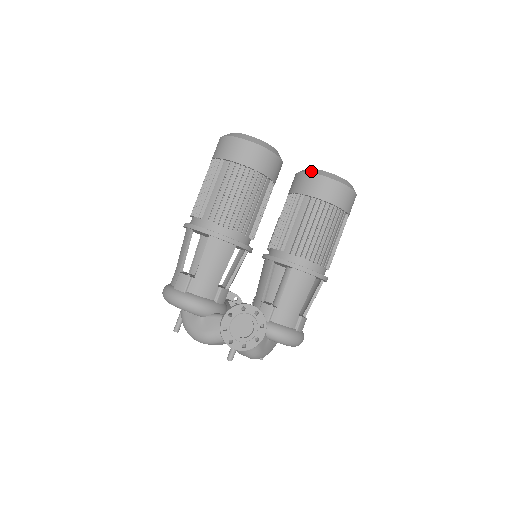
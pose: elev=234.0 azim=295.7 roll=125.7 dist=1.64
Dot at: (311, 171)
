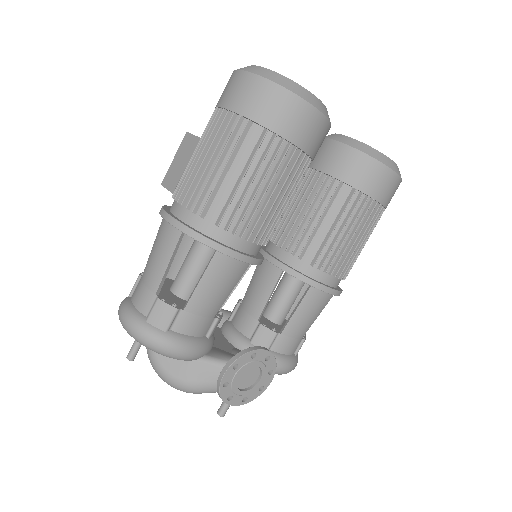
Dot at: (360, 147)
